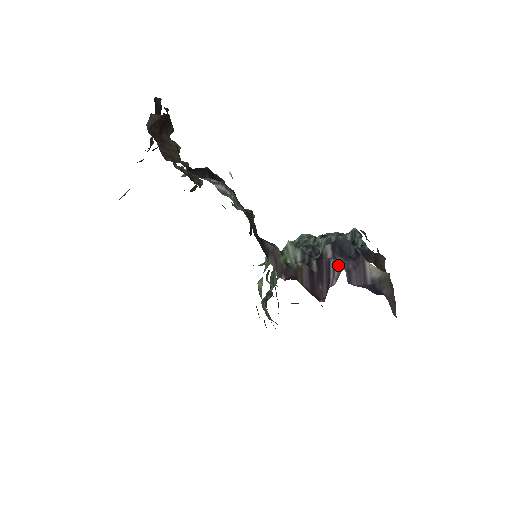
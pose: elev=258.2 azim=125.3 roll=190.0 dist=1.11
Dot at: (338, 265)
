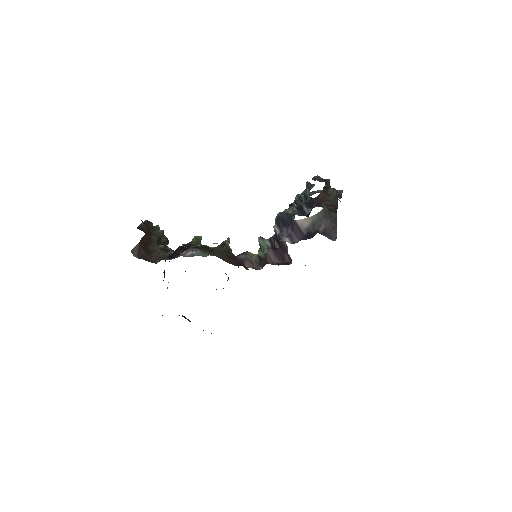
Dot at: (283, 236)
